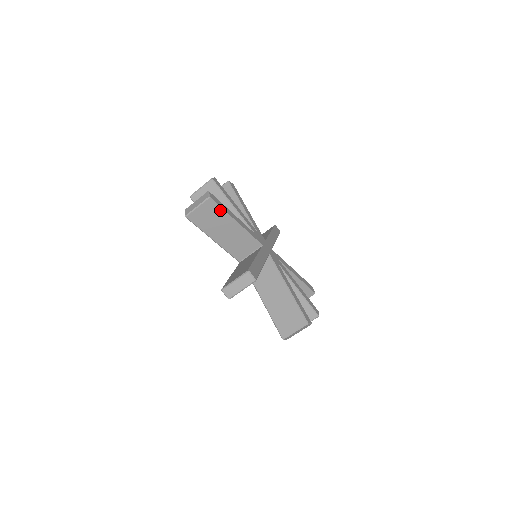
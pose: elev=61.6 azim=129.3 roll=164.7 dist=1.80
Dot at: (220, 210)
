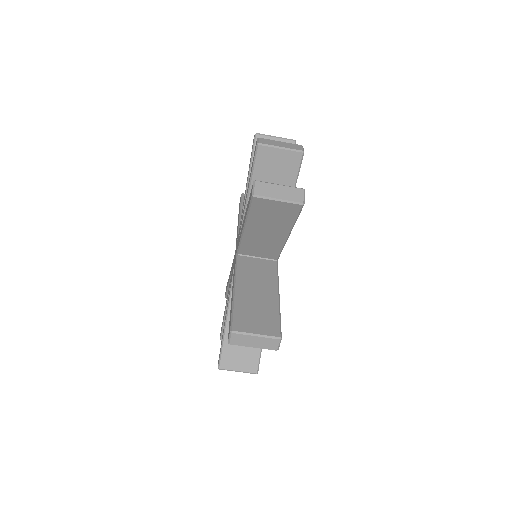
Dot at: (294, 218)
